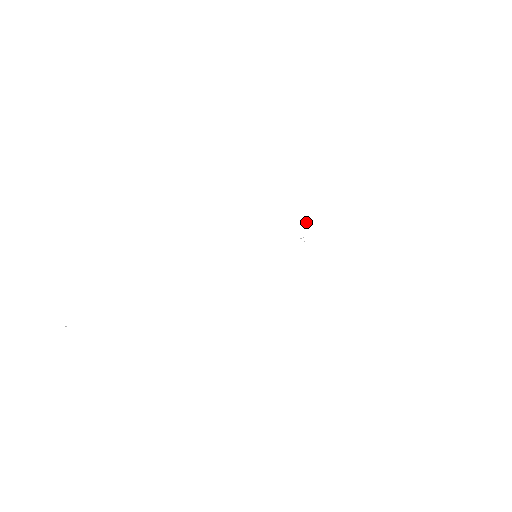
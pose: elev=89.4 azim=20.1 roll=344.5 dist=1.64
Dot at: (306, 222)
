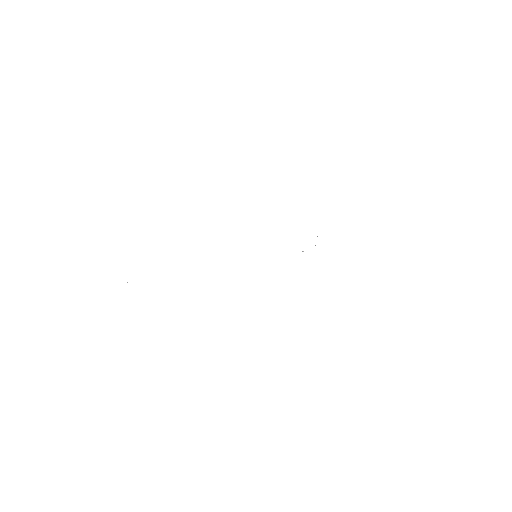
Dot at: occluded
